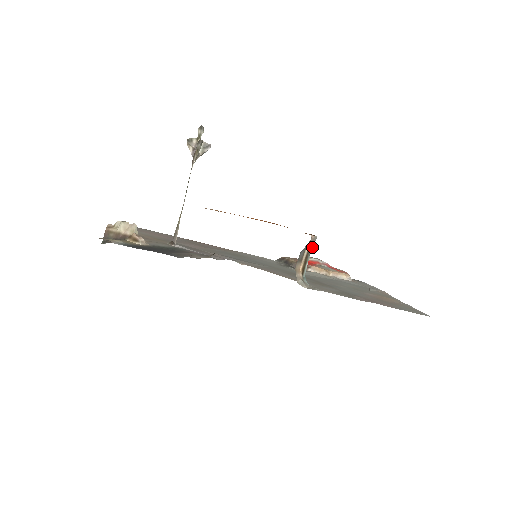
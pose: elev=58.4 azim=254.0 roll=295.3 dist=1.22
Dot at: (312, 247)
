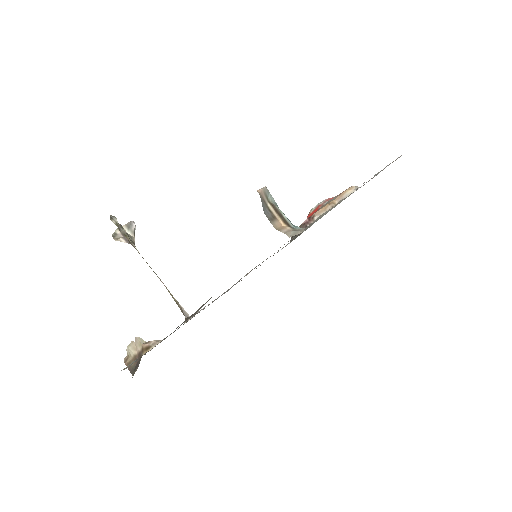
Dot at: (272, 198)
